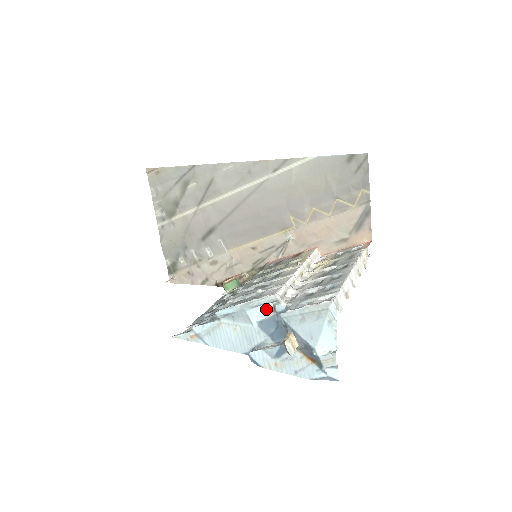
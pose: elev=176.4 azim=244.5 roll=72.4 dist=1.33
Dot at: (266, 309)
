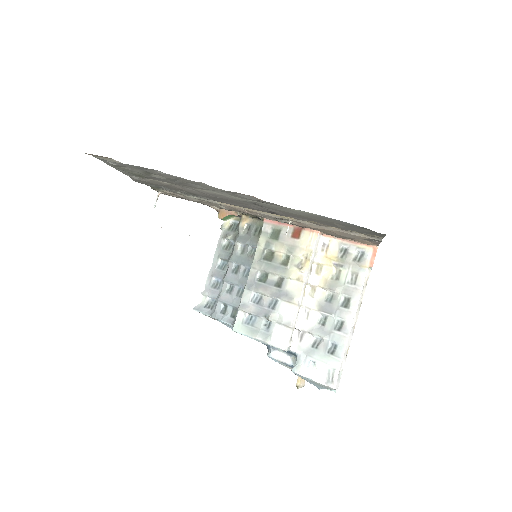
Dot at: occluded
